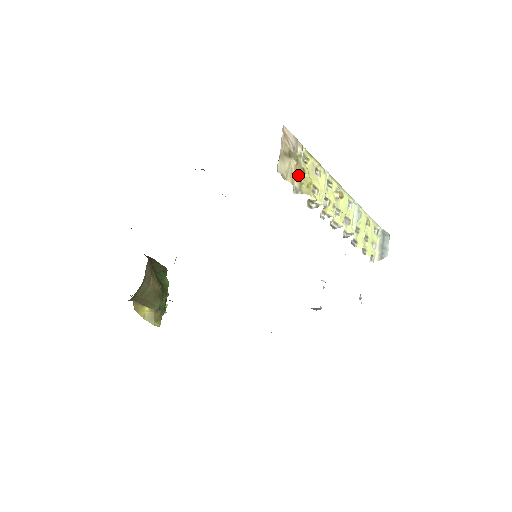
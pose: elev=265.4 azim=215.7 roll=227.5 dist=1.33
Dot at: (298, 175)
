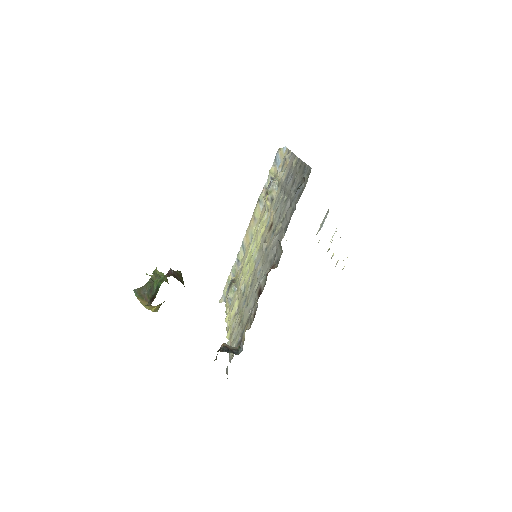
Dot at: occluded
